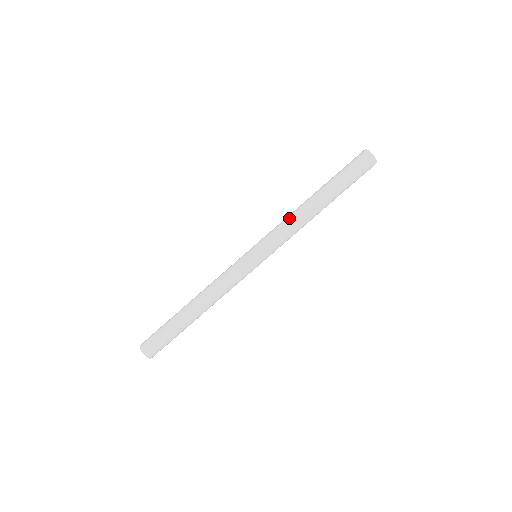
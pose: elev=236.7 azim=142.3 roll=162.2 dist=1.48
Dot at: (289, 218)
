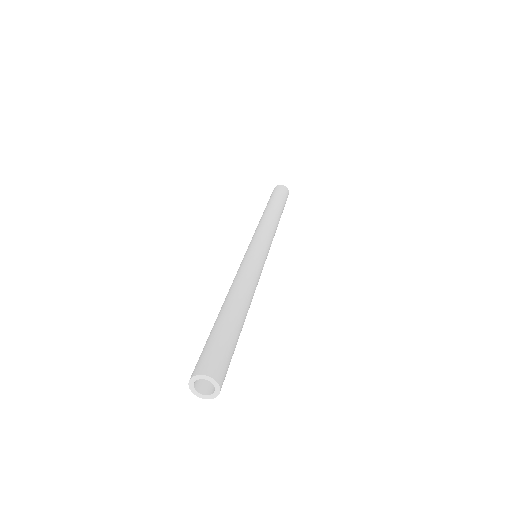
Dot at: (257, 226)
